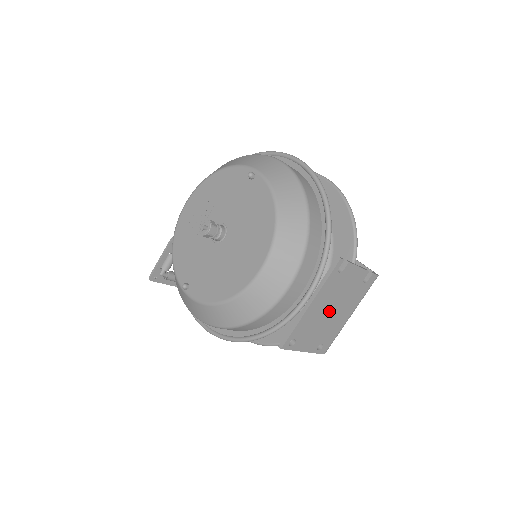
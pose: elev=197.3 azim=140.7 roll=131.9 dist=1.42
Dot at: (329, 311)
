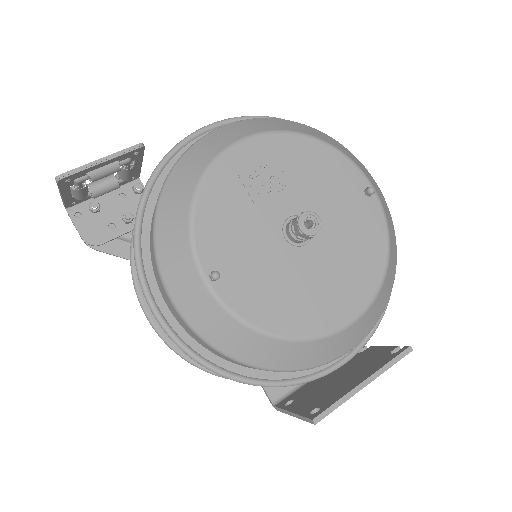
Dot at: occluded
